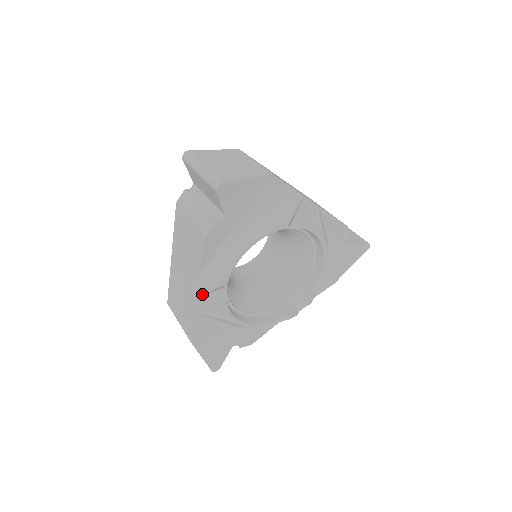
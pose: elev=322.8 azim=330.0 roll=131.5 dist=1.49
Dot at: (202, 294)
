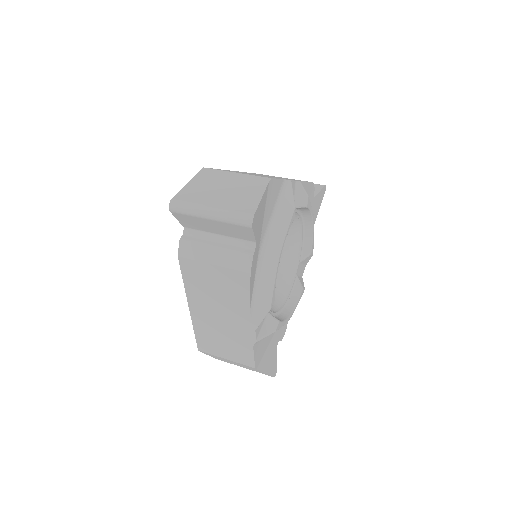
Dot at: occluded
